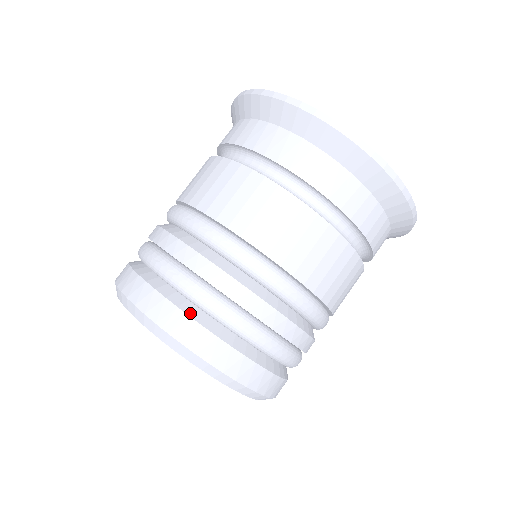
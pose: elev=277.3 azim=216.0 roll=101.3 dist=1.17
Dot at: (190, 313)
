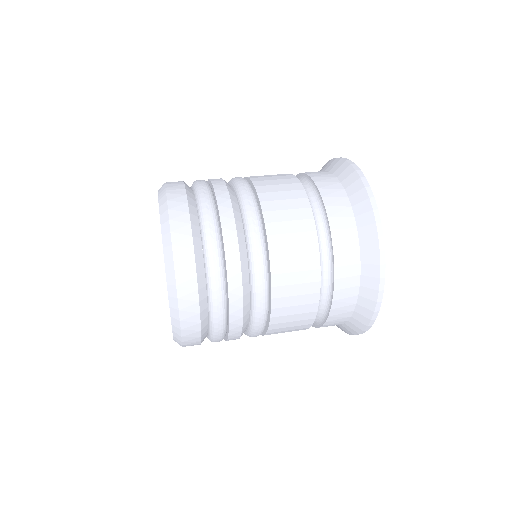
Dot at: (188, 195)
